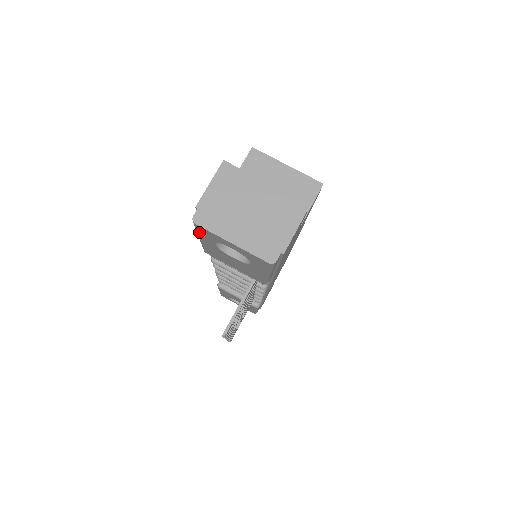
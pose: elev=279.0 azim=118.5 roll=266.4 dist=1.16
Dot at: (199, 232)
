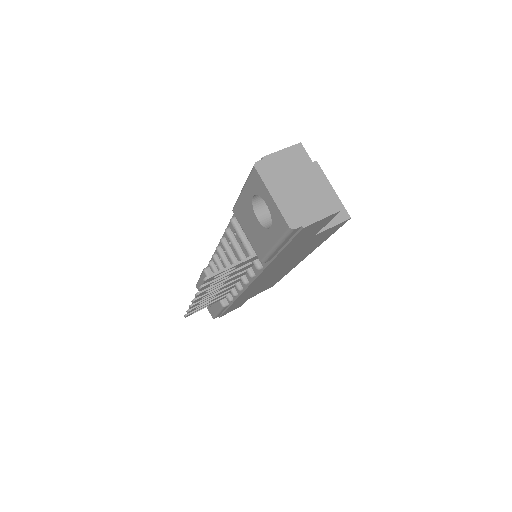
Dot at: (250, 179)
